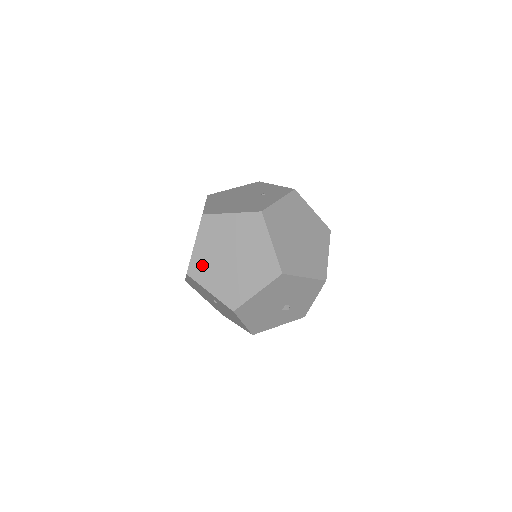
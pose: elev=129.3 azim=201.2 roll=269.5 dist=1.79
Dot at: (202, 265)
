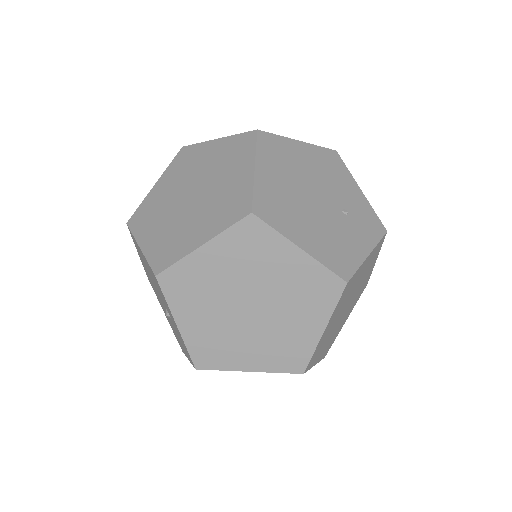
Dot at: (193, 283)
